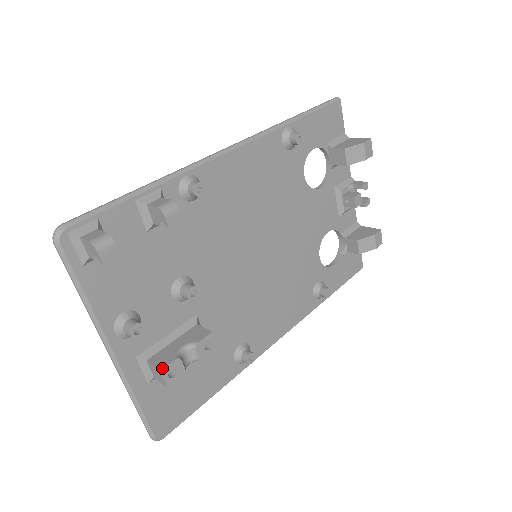
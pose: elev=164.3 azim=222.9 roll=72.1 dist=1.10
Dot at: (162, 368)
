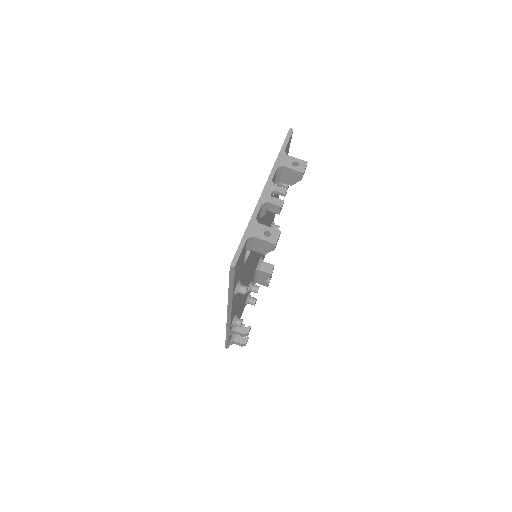
Dot at: occluded
